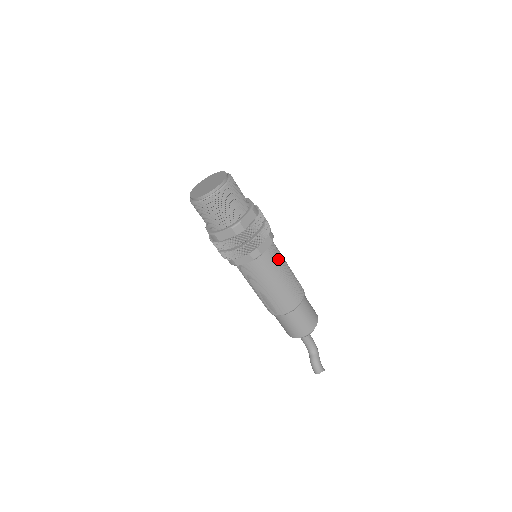
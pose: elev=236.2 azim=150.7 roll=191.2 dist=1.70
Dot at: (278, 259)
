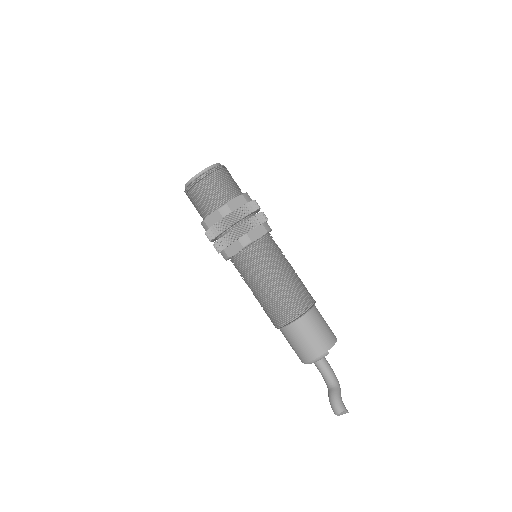
Dot at: (276, 254)
